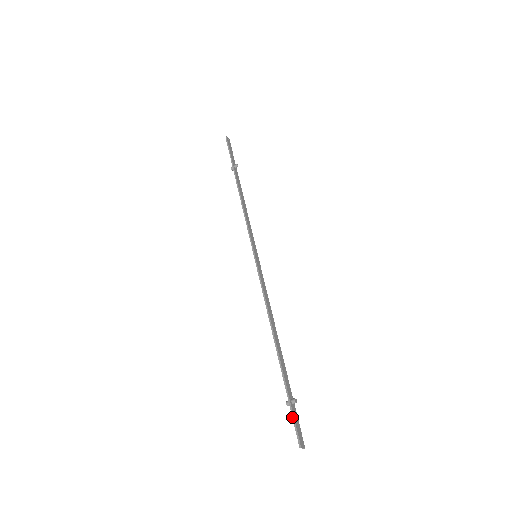
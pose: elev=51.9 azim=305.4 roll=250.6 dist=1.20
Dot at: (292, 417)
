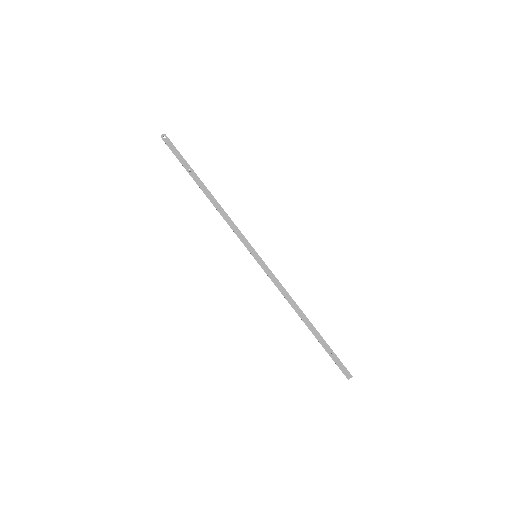
Dot at: (336, 364)
